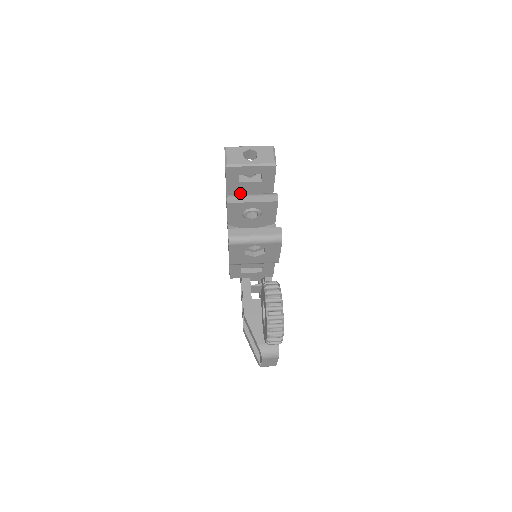
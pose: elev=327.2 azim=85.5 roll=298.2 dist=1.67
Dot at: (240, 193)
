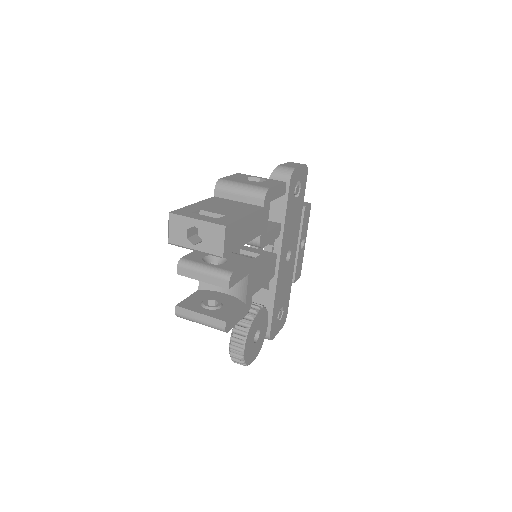
Dot at: occluded
